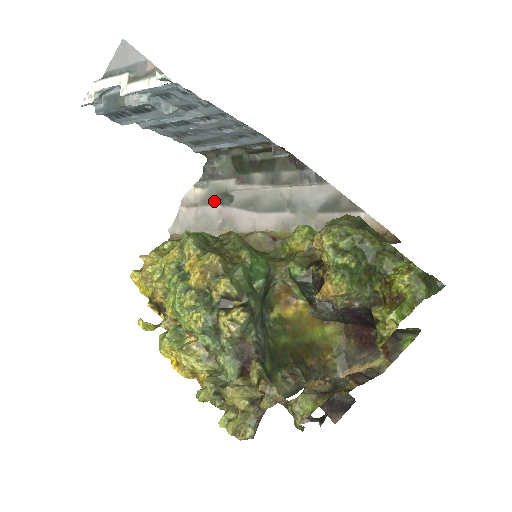
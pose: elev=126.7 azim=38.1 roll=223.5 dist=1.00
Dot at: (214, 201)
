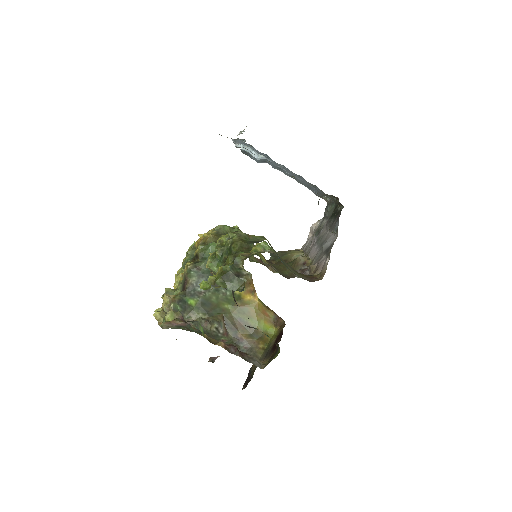
Dot at: occluded
